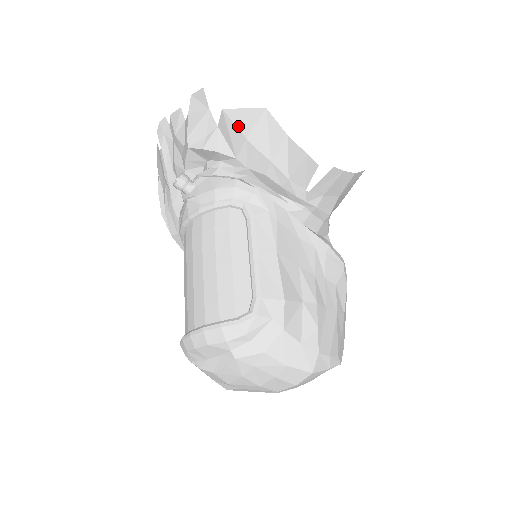
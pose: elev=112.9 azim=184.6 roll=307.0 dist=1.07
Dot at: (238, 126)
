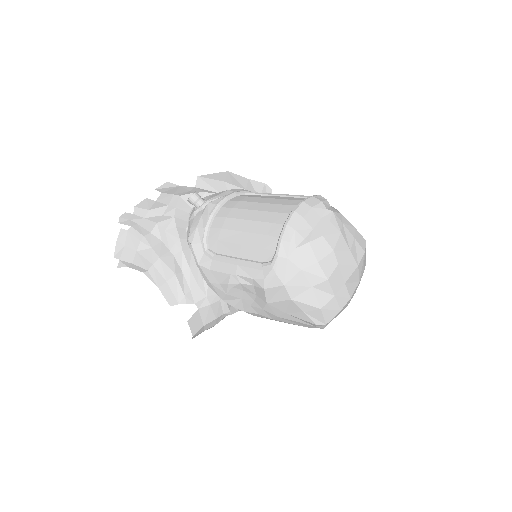
Dot at: (215, 179)
